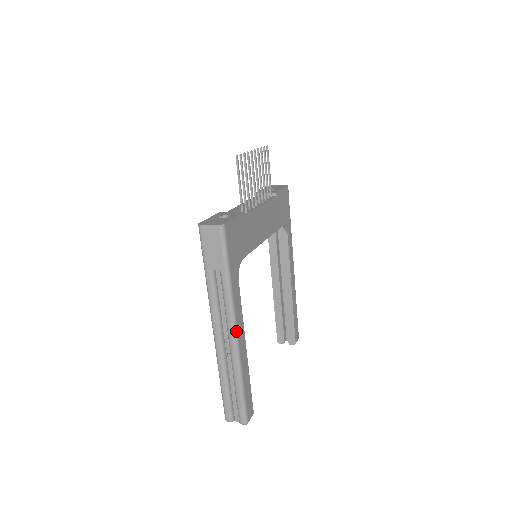
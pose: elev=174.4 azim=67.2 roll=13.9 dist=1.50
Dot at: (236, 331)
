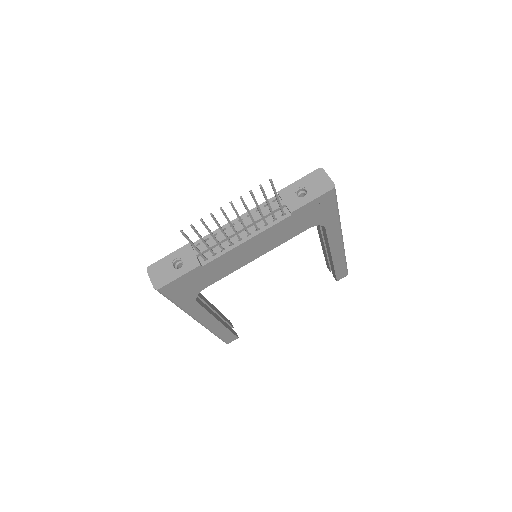
Dot at: (199, 322)
